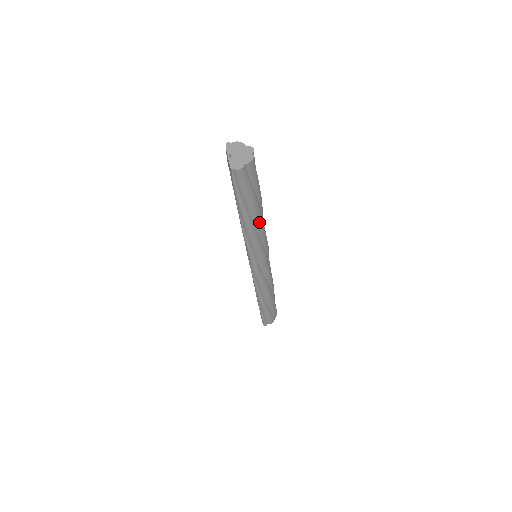
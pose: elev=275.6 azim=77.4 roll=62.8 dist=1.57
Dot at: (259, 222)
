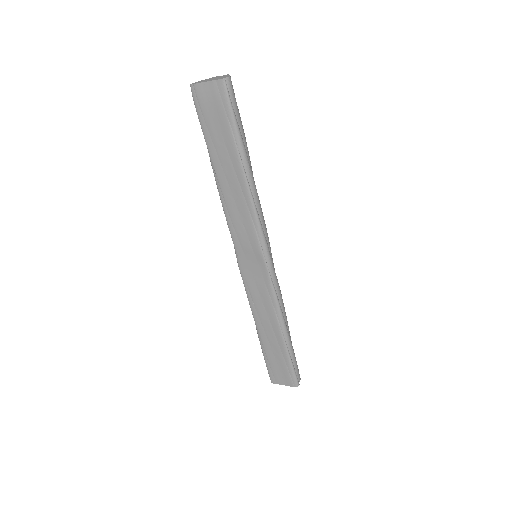
Dot at: occluded
